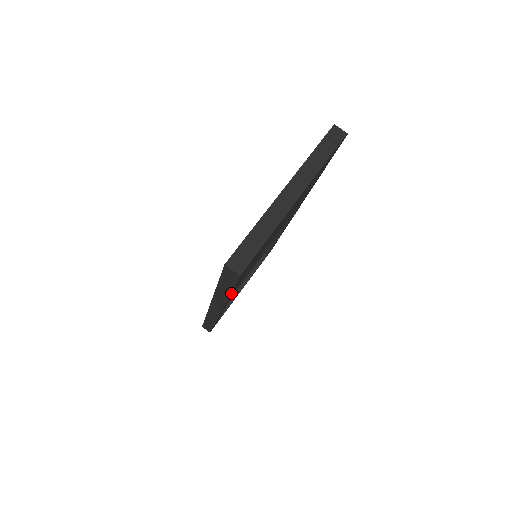
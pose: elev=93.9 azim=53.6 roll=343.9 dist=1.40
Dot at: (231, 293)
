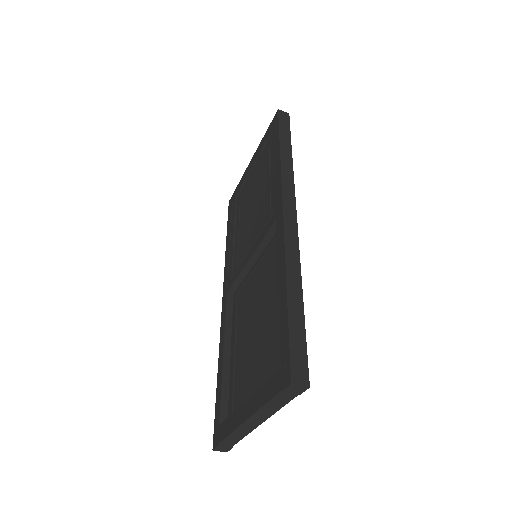
Dot at: occluded
